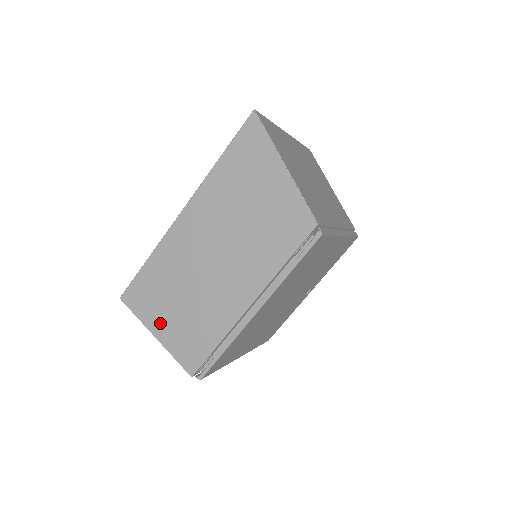
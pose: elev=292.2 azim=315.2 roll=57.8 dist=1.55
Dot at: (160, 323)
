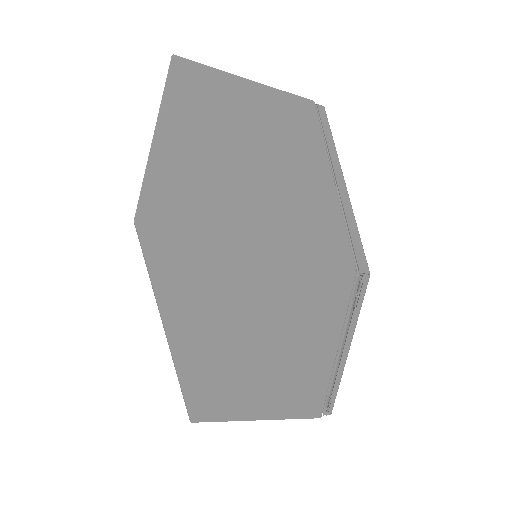
Dot at: (251, 414)
